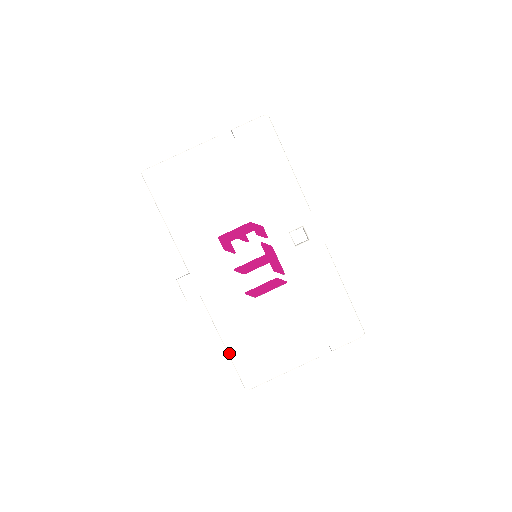
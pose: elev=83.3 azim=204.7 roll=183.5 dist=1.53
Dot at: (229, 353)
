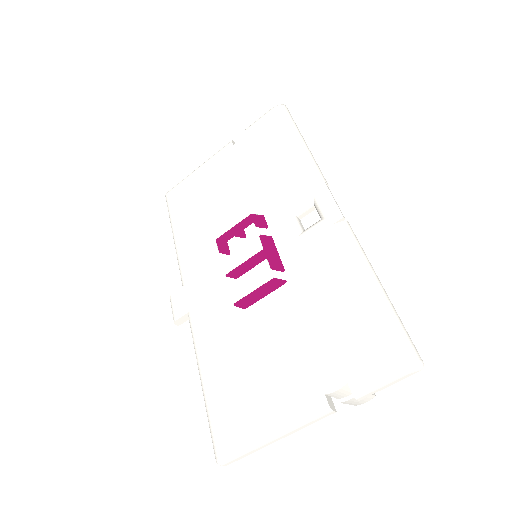
Dot at: (204, 395)
